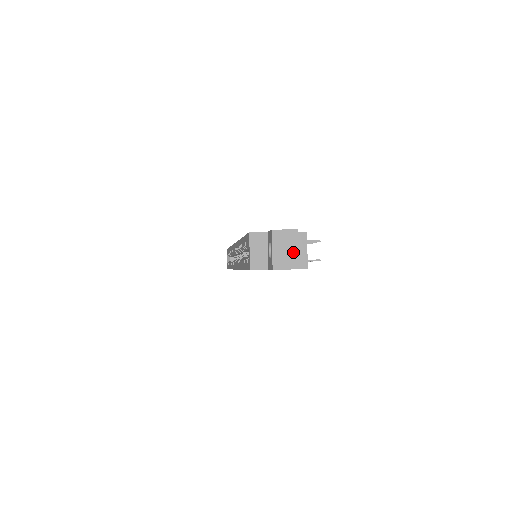
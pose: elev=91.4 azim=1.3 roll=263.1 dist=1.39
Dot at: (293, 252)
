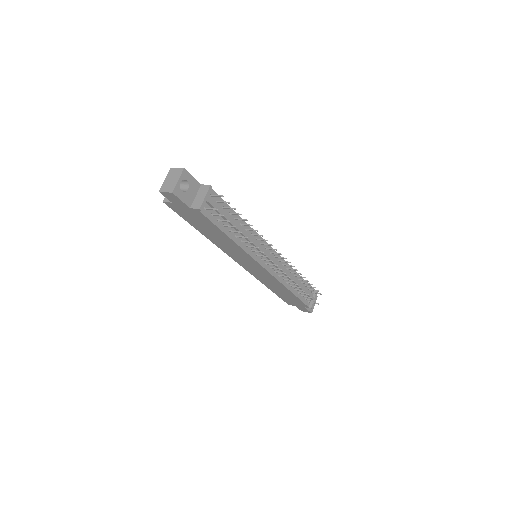
Dot at: (174, 182)
